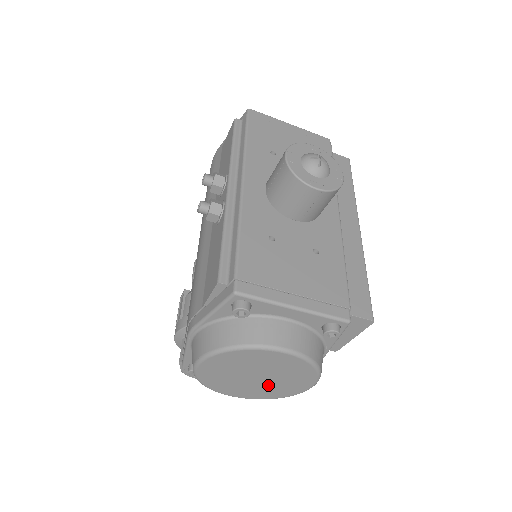
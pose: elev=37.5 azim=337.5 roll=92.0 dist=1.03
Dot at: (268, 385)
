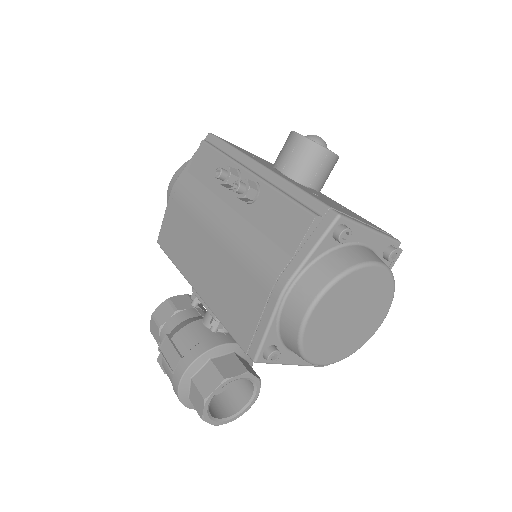
Dot at: (354, 330)
